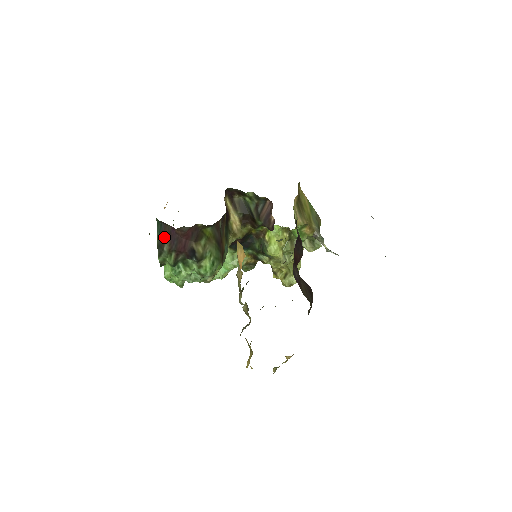
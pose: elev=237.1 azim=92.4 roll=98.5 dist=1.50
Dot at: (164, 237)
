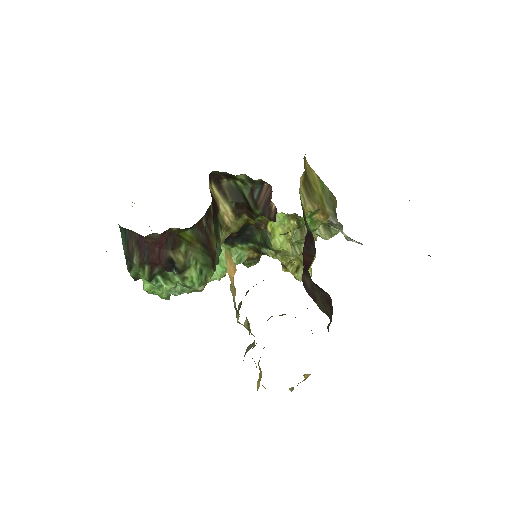
Dot at: (131, 247)
